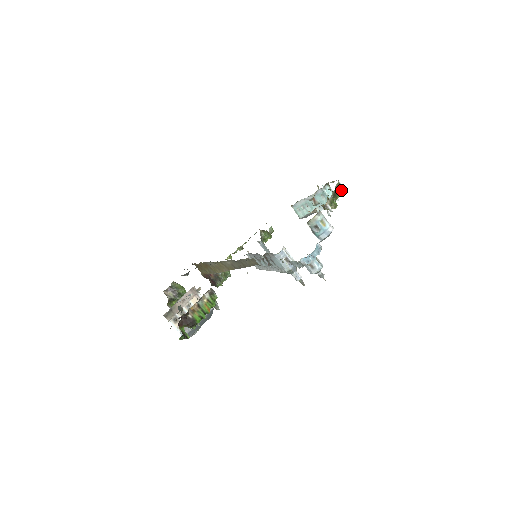
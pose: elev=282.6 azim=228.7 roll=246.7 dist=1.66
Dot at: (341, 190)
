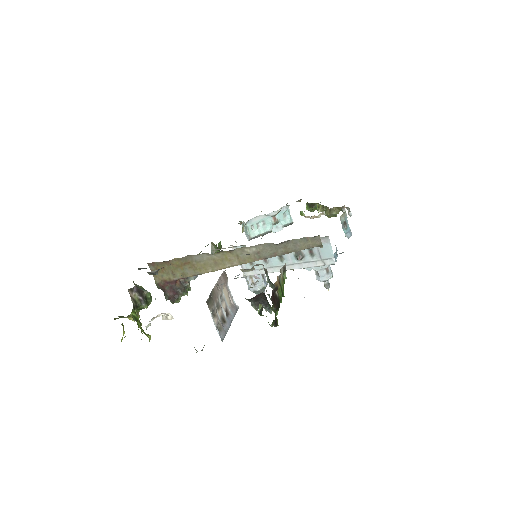
Dot at: occluded
